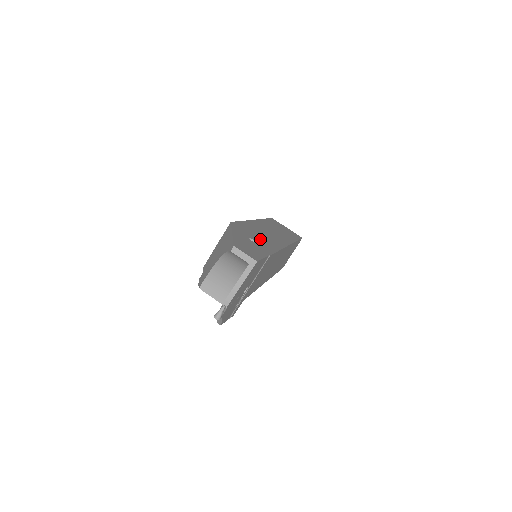
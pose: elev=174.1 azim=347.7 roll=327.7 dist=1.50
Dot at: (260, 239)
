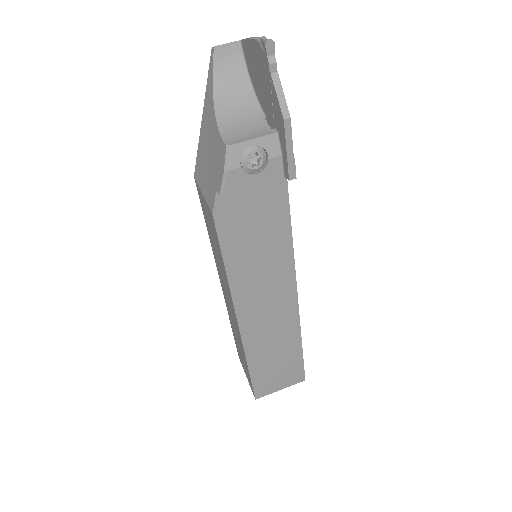
Dot at: occluded
